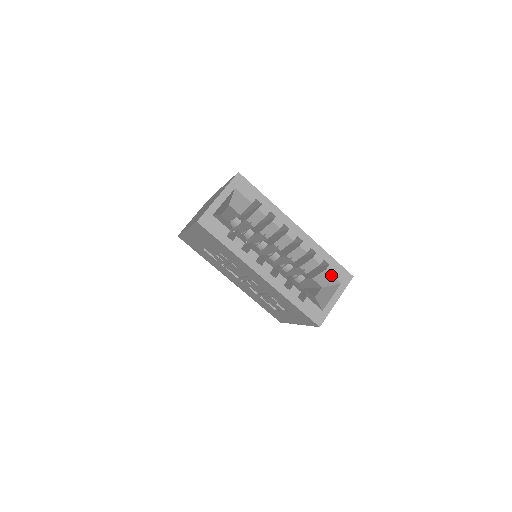
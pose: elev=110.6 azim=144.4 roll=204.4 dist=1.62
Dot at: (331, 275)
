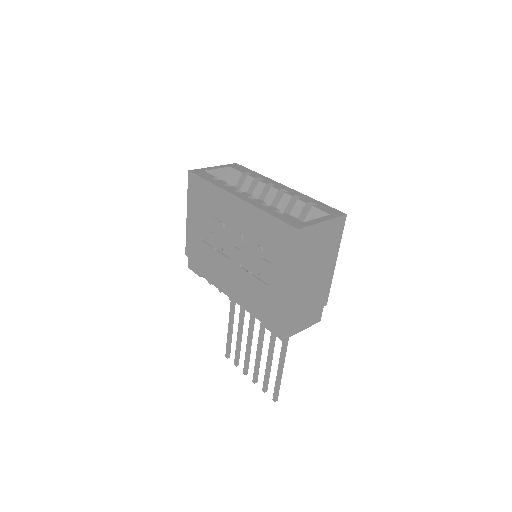
Dot at: (318, 210)
